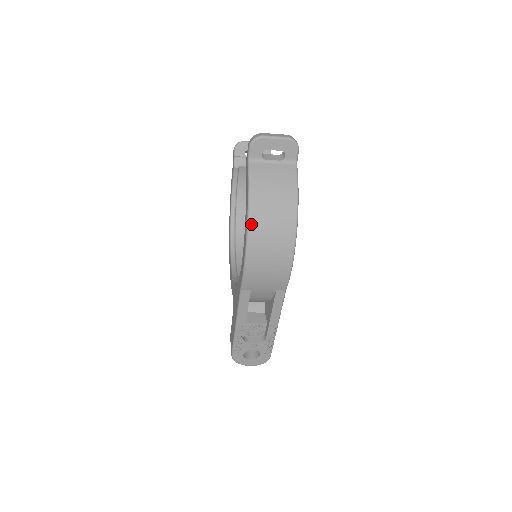
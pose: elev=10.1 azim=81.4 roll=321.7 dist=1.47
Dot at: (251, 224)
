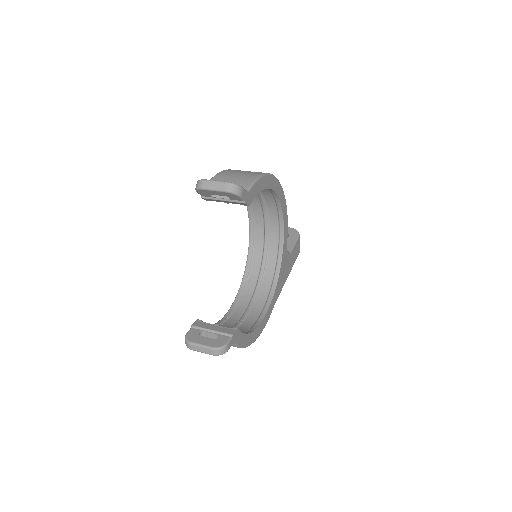
Dot at: occluded
